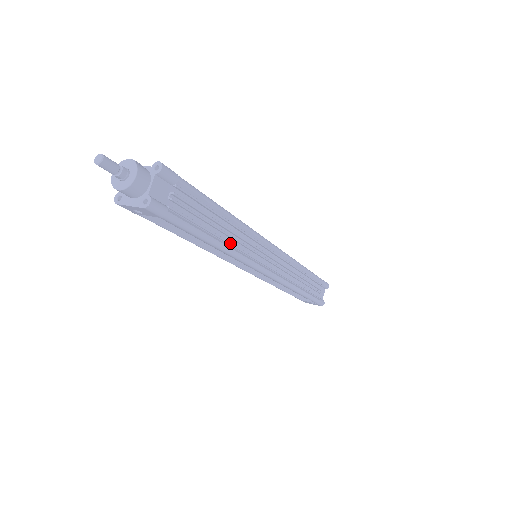
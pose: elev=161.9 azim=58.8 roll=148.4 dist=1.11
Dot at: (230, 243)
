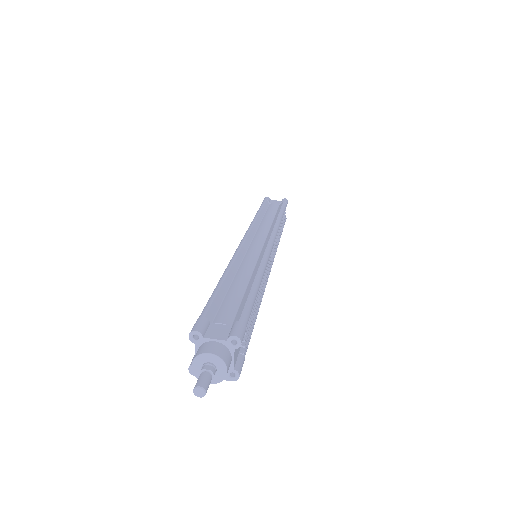
Dot at: (261, 298)
